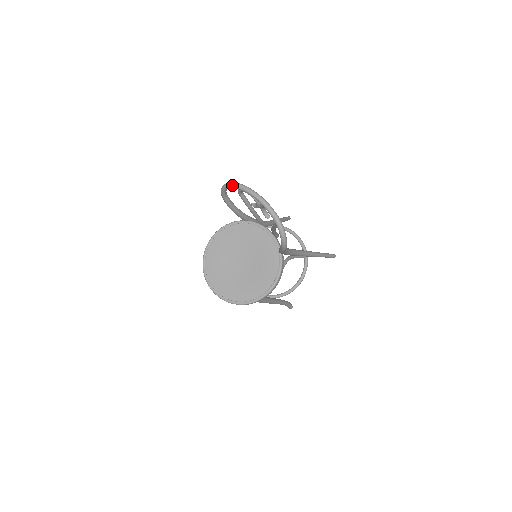
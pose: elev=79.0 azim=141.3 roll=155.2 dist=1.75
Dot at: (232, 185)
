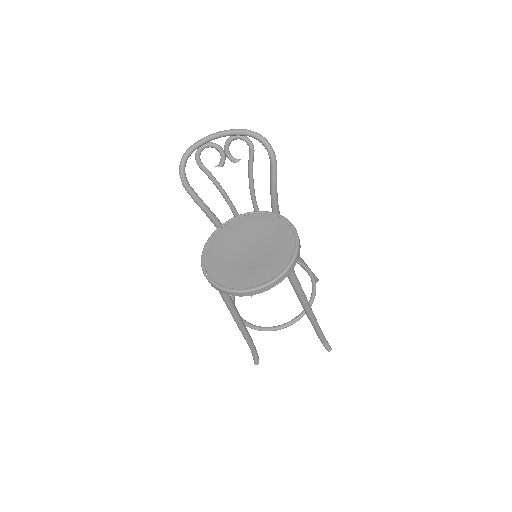
Dot at: (188, 150)
